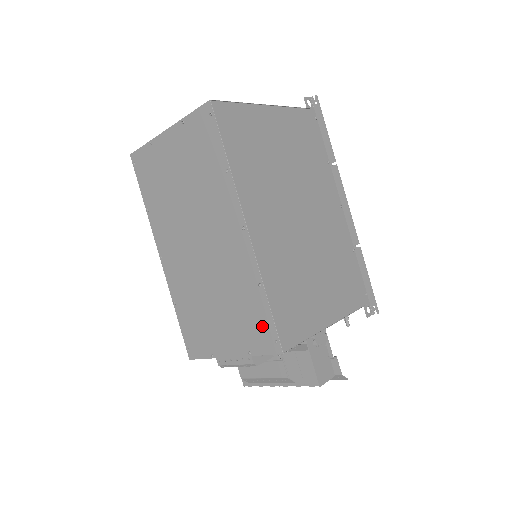
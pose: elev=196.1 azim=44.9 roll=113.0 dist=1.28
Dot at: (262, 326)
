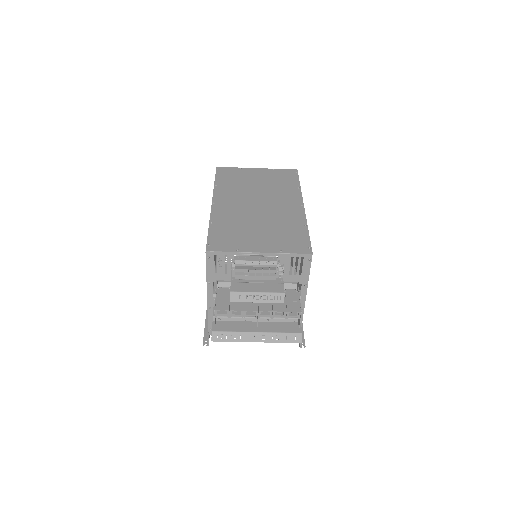
Dot at: (299, 241)
